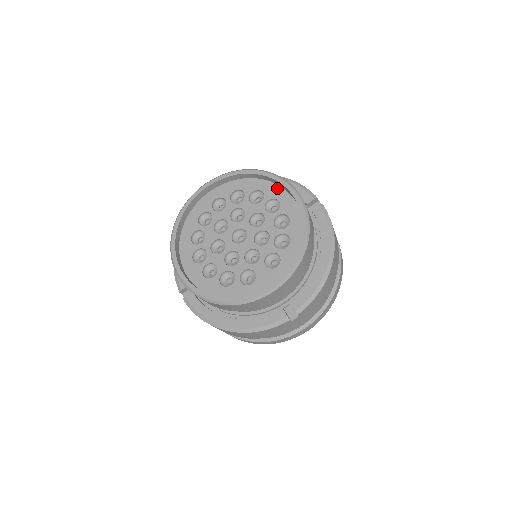
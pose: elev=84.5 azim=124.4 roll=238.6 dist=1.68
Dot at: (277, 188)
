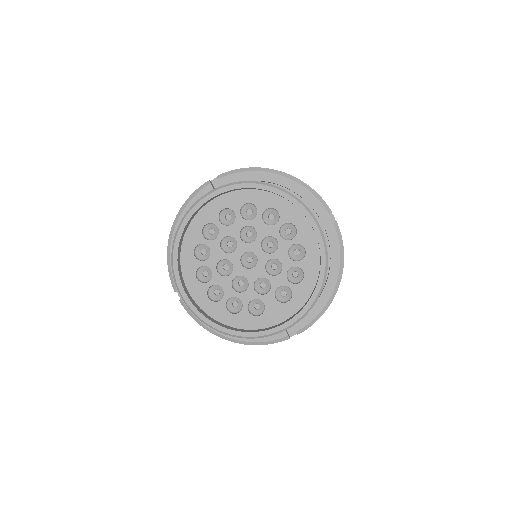
Dot at: (295, 211)
